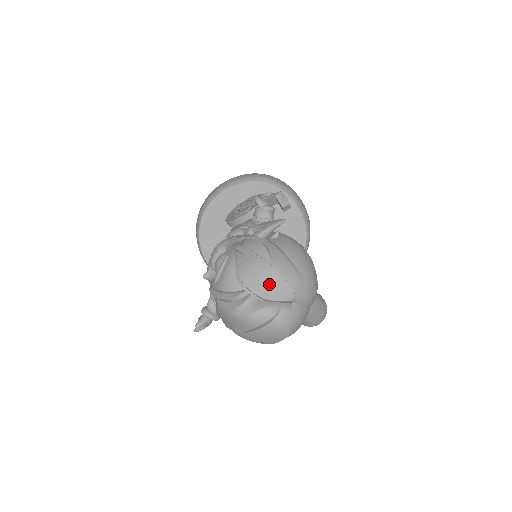
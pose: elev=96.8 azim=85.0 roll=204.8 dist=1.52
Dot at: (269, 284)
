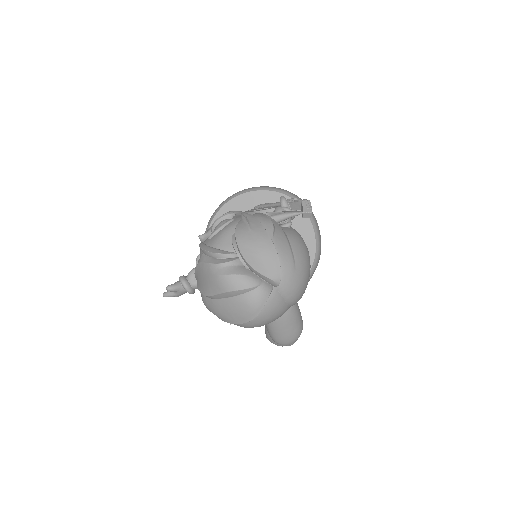
Dot at: (261, 254)
